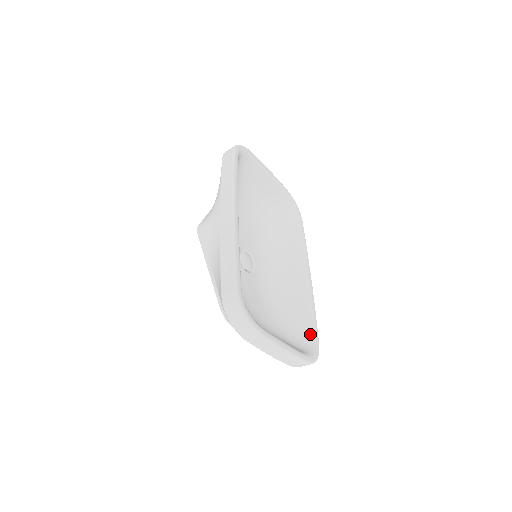
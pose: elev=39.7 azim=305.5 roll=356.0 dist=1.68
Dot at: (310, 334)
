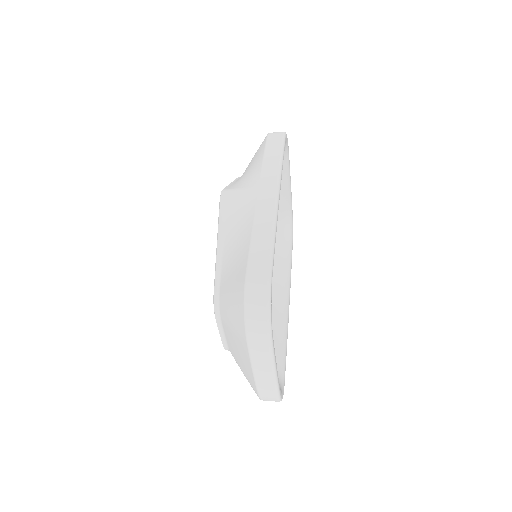
Dot at: (280, 367)
